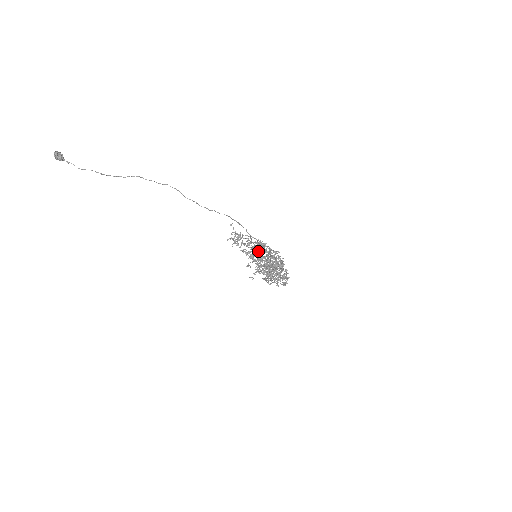
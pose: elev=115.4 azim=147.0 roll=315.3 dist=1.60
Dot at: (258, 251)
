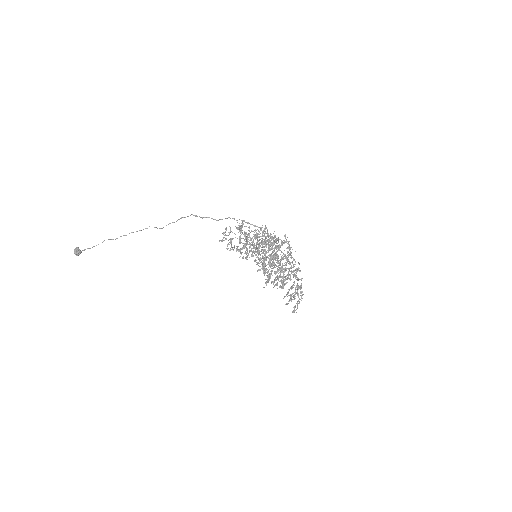
Dot at: (257, 253)
